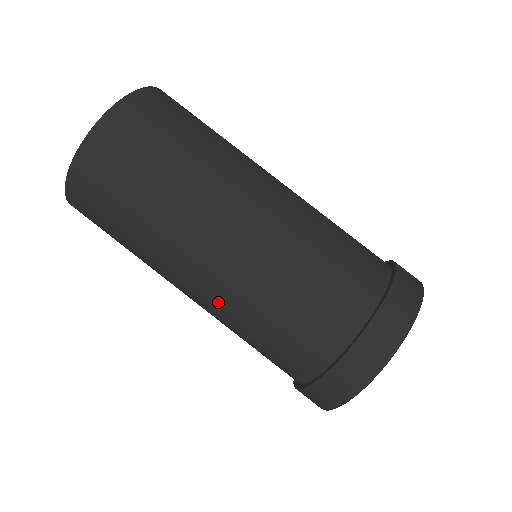
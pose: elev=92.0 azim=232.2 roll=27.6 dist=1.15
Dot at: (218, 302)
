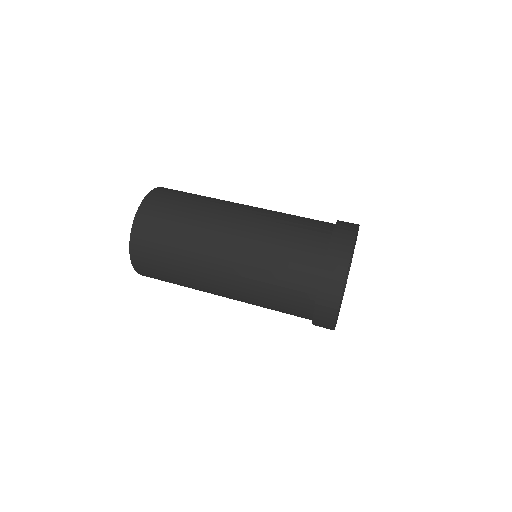
Dot at: (239, 287)
